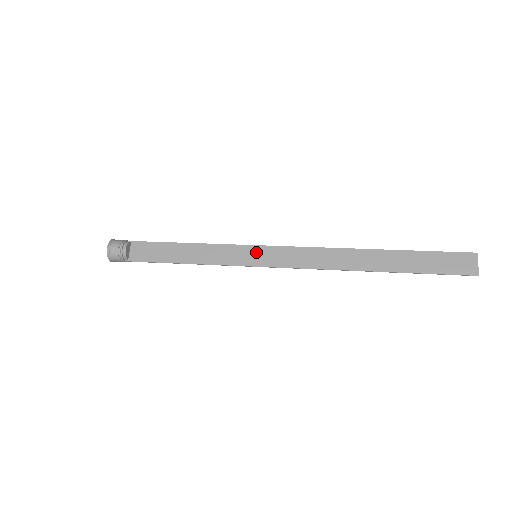
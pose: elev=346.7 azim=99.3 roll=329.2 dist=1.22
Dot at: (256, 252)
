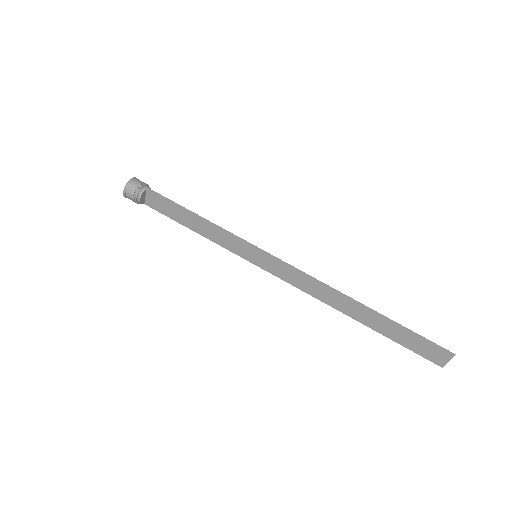
Dot at: (256, 254)
